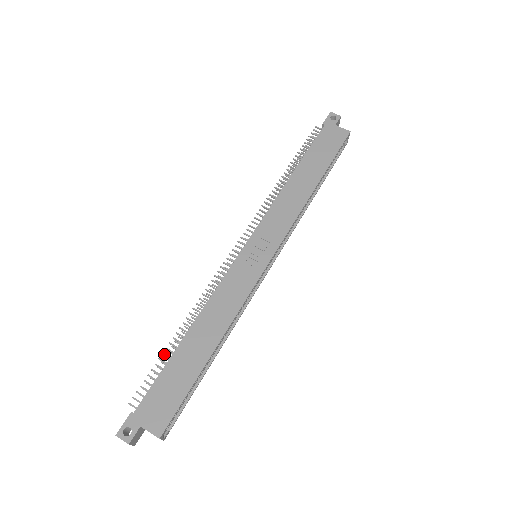
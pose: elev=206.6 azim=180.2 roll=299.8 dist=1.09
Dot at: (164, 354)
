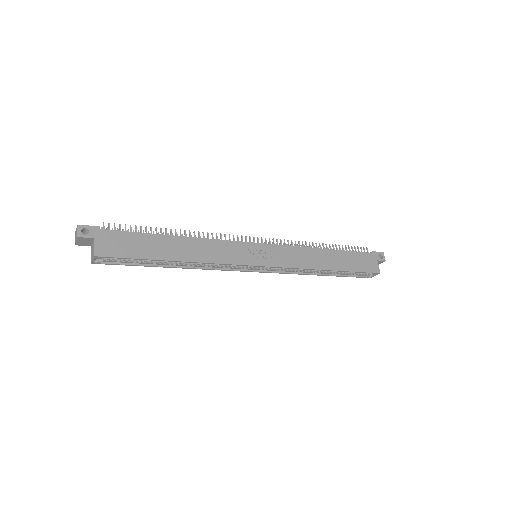
Dot at: occluded
